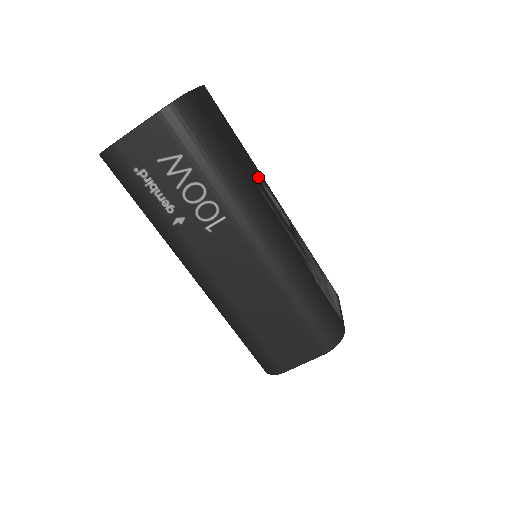
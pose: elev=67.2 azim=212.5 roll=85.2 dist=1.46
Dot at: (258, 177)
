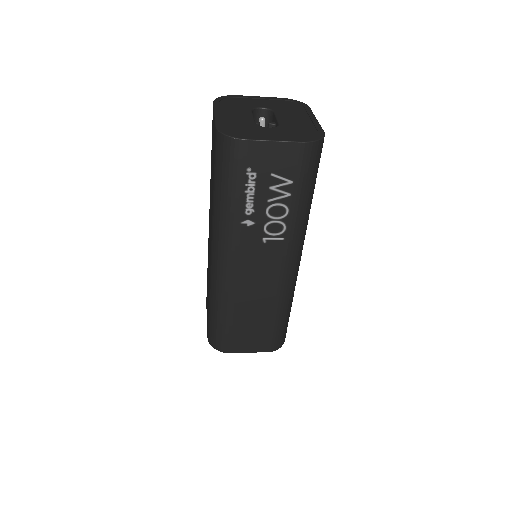
Dot at: occluded
